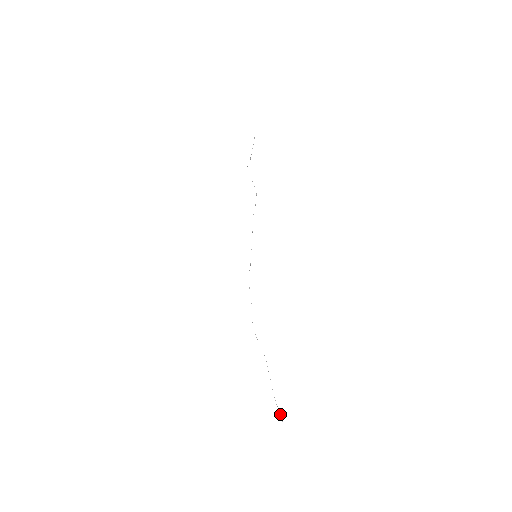
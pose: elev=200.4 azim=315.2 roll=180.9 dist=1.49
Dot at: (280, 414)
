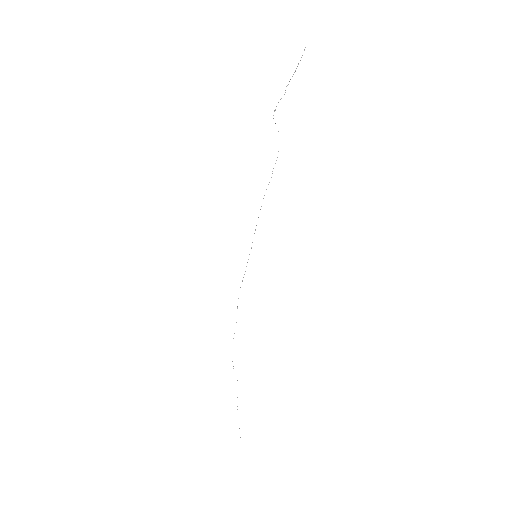
Dot at: occluded
